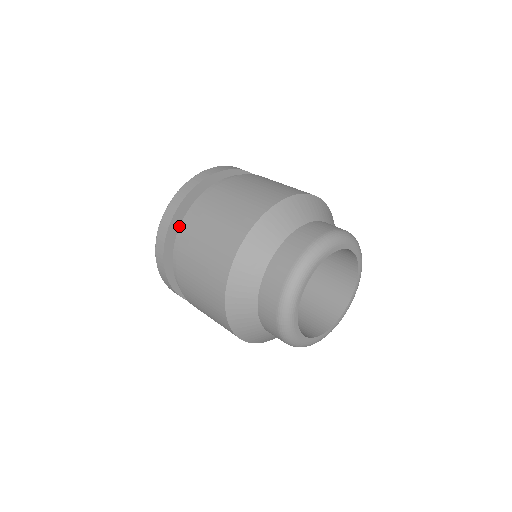
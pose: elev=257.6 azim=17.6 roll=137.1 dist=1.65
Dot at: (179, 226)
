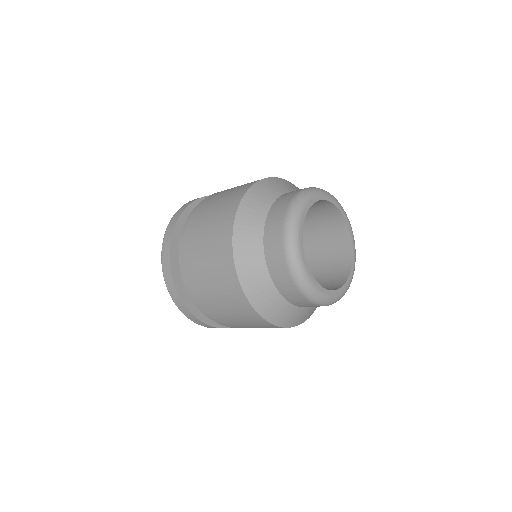
Dot at: occluded
